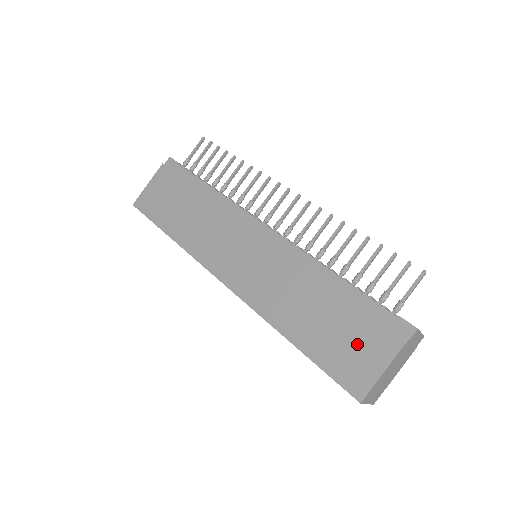
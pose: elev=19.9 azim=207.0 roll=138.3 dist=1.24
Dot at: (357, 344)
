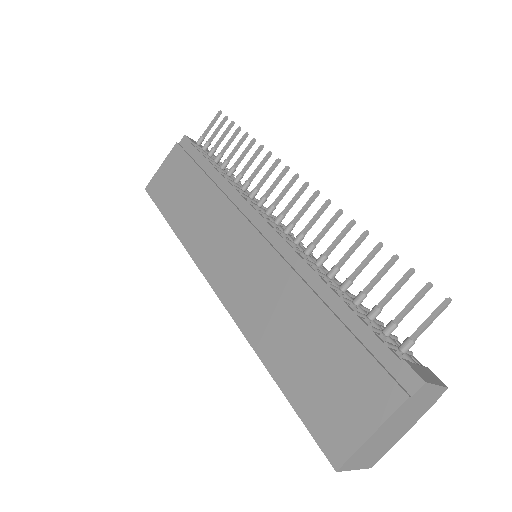
Dot at: (343, 389)
